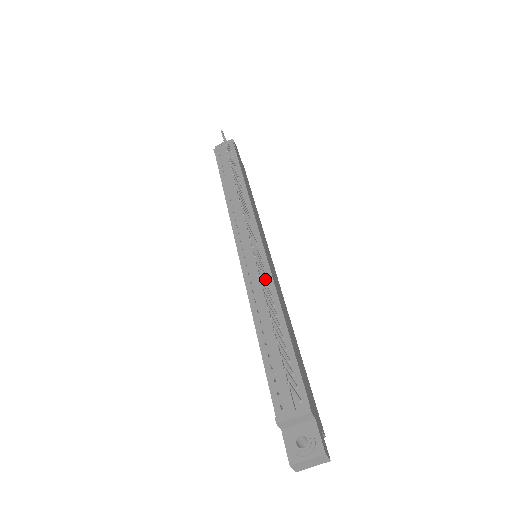
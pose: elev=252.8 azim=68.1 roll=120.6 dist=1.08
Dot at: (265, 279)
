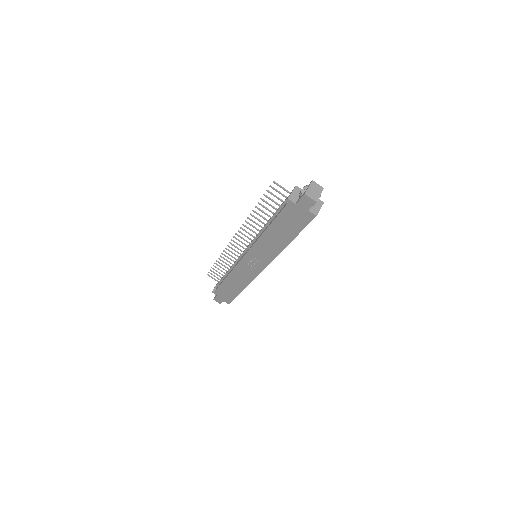
Dot at: (256, 228)
